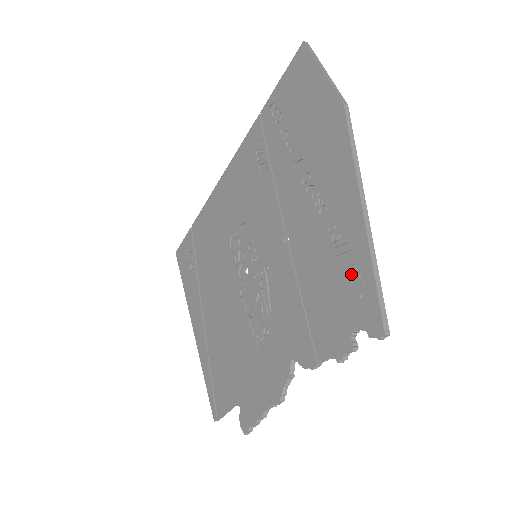
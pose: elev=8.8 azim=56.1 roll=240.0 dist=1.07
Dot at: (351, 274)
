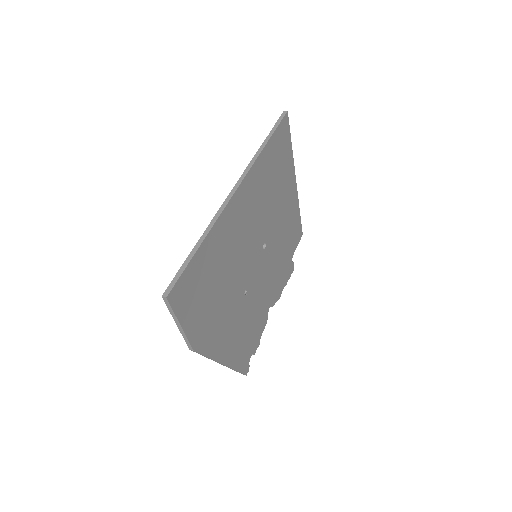
Dot at: occluded
